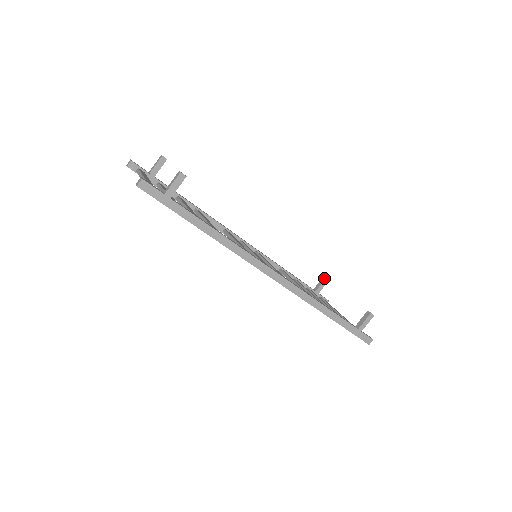
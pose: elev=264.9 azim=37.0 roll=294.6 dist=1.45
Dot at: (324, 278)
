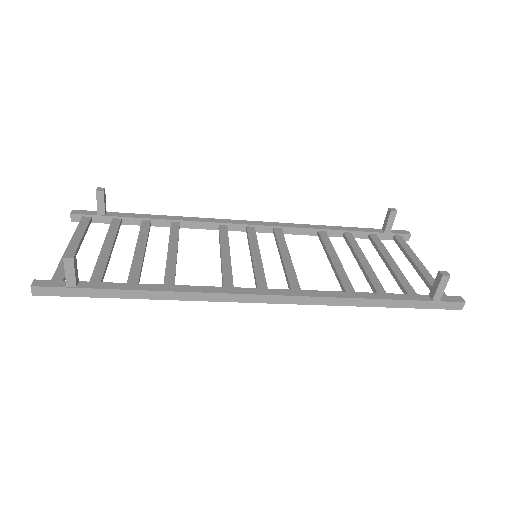
Dot at: (389, 212)
